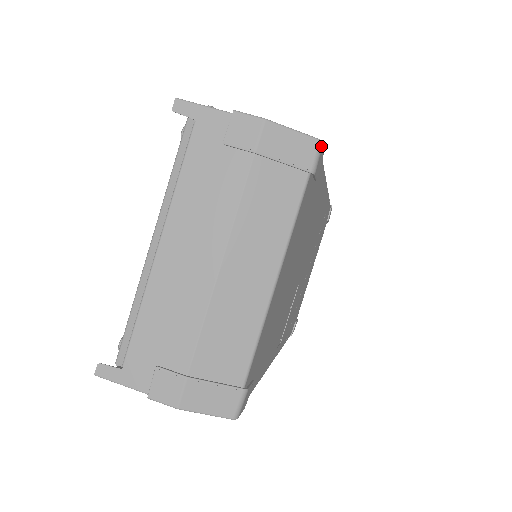
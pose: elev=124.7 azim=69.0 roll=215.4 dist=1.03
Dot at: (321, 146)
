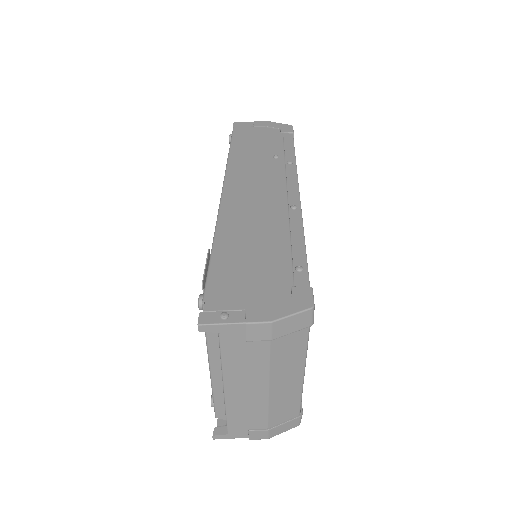
Dot at: (314, 309)
